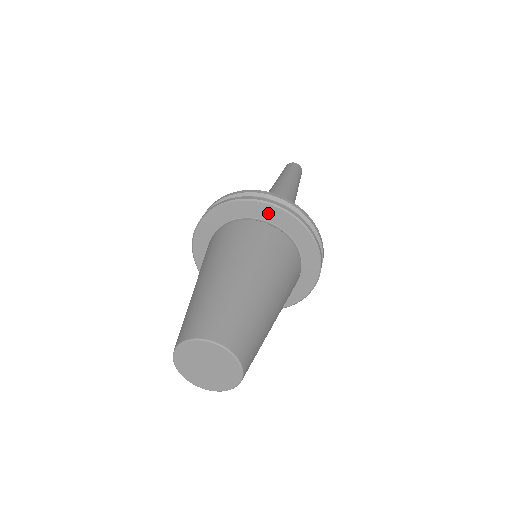
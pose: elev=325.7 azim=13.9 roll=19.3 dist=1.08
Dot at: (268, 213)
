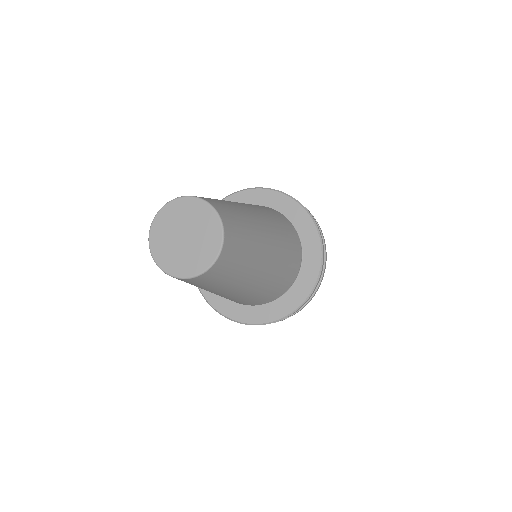
Dot at: occluded
